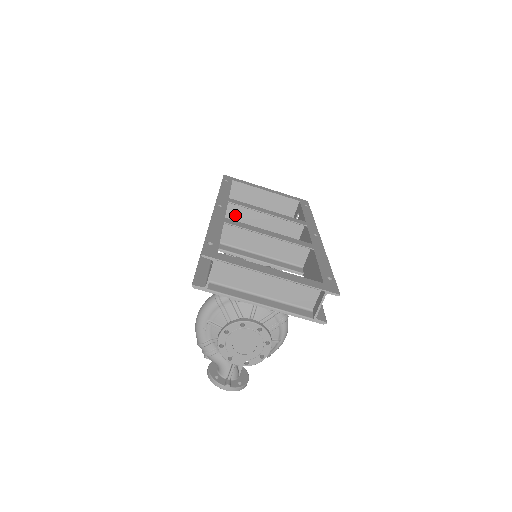
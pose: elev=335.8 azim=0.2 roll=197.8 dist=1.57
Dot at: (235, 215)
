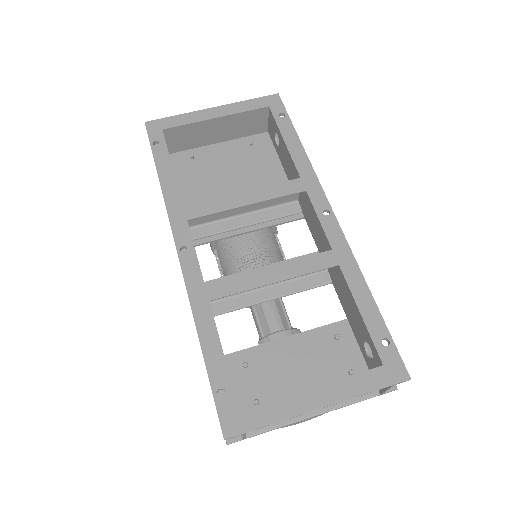
Dot at: occluded
